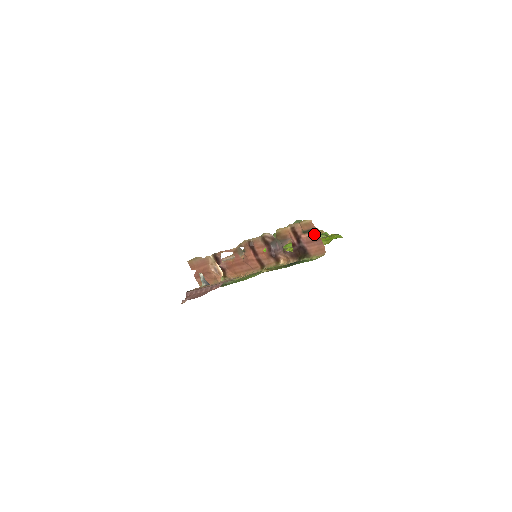
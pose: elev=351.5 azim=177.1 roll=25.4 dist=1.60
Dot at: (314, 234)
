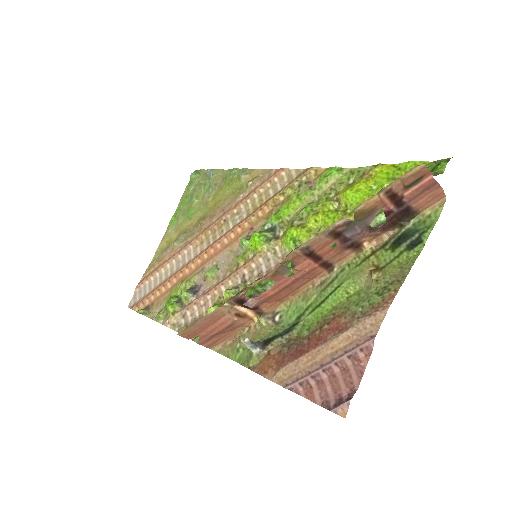
Dot at: (427, 181)
